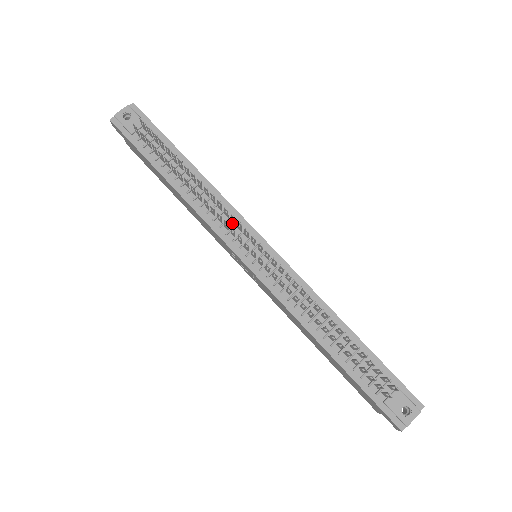
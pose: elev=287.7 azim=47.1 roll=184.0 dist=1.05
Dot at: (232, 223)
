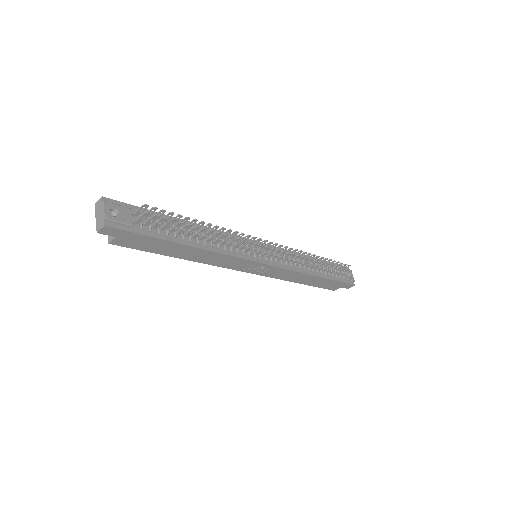
Dot at: (238, 244)
